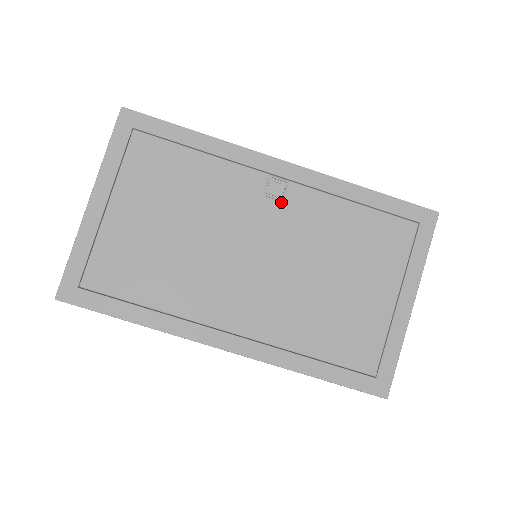
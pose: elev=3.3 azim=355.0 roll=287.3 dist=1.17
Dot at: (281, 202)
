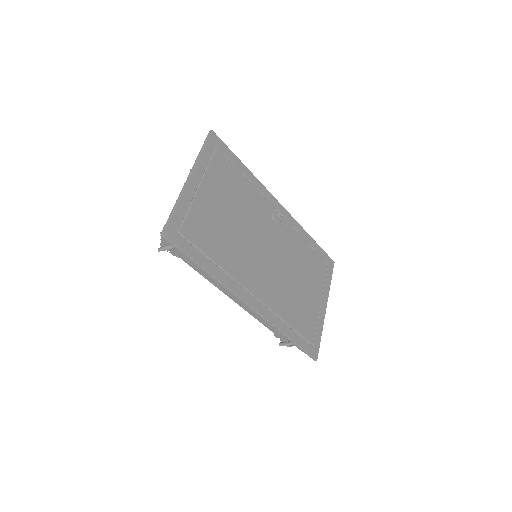
Dot at: (279, 226)
